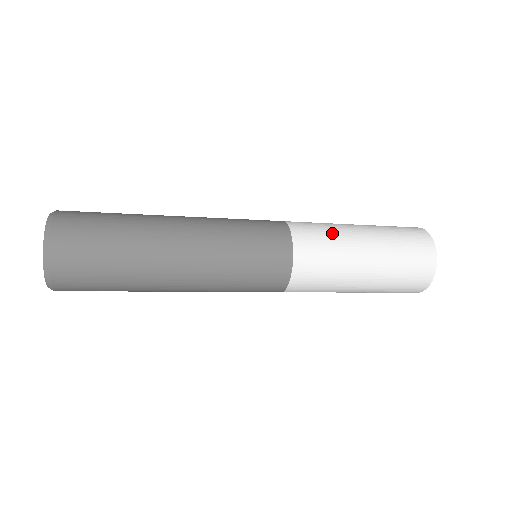
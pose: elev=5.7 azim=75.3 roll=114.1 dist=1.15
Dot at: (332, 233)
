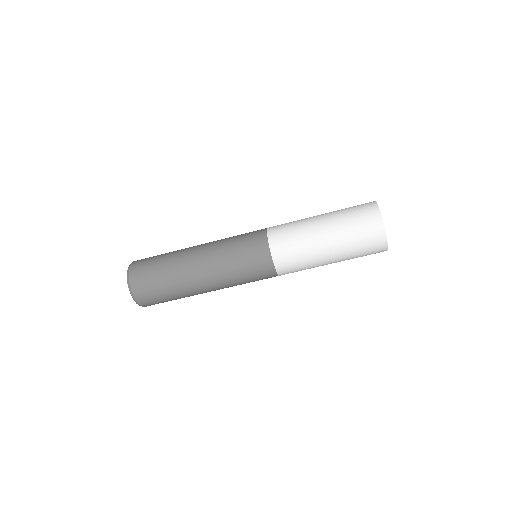
Dot at: (296, 221)
